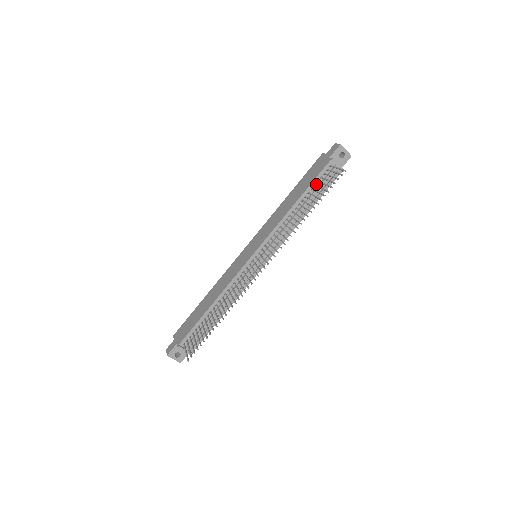
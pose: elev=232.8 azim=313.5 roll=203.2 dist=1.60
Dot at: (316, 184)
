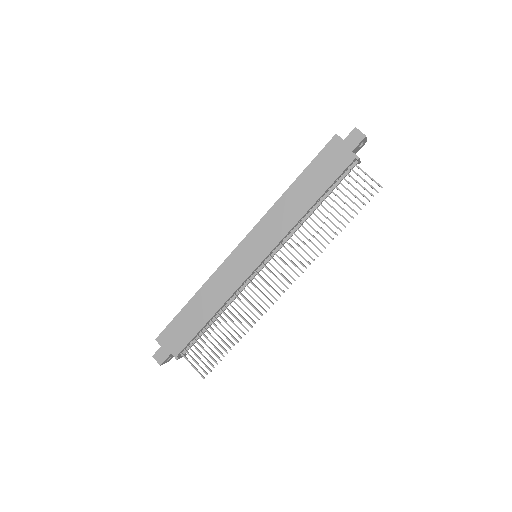
Dot at: (334, 183)
